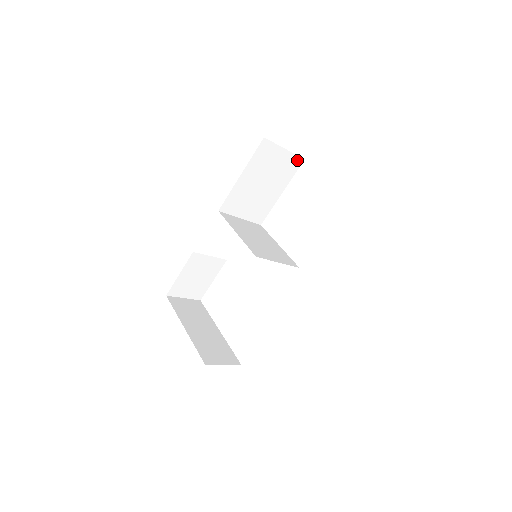
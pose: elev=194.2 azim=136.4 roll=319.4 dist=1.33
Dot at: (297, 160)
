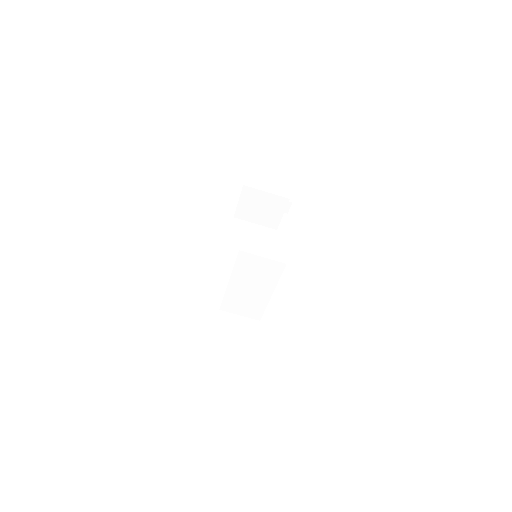
Dot at: (271, 231)
